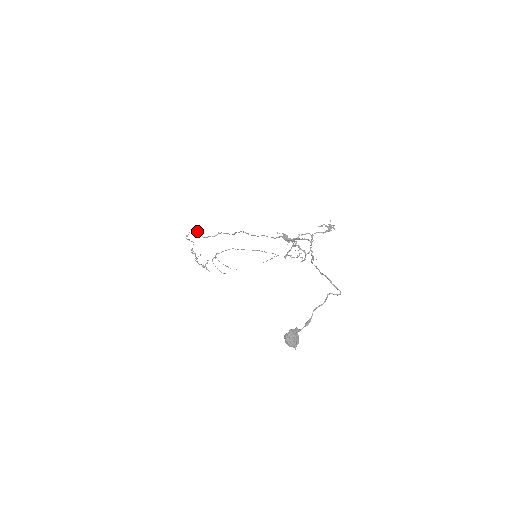
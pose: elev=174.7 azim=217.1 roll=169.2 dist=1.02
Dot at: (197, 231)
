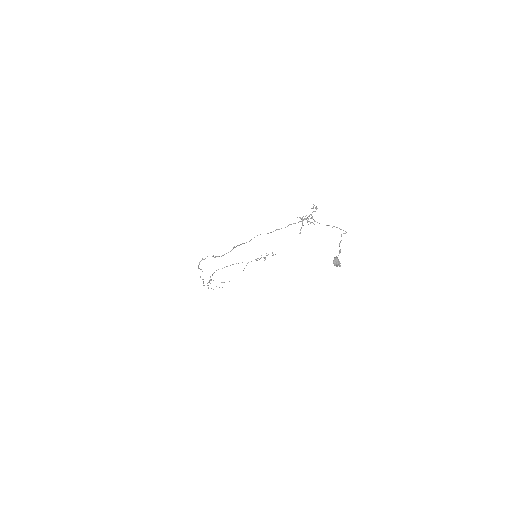
Dot at: occluded
